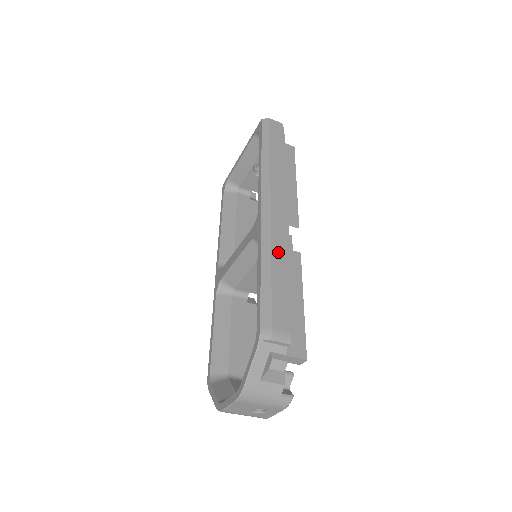
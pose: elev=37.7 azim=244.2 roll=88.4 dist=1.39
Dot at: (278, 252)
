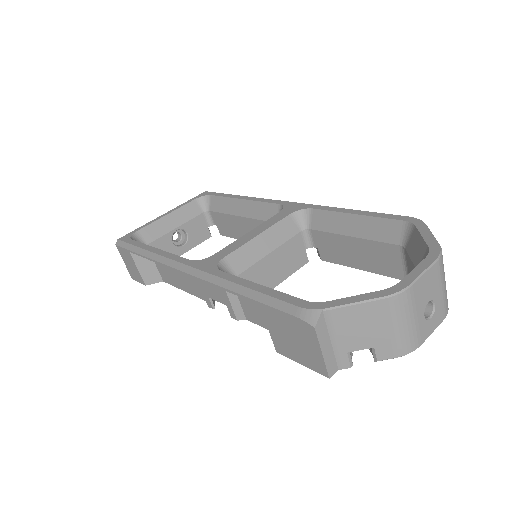
Dot at: occluded
